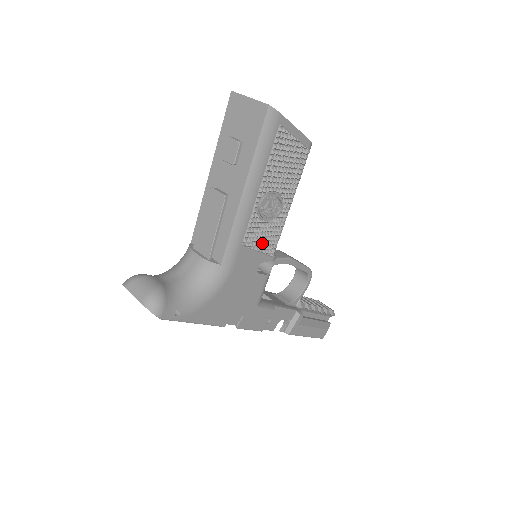
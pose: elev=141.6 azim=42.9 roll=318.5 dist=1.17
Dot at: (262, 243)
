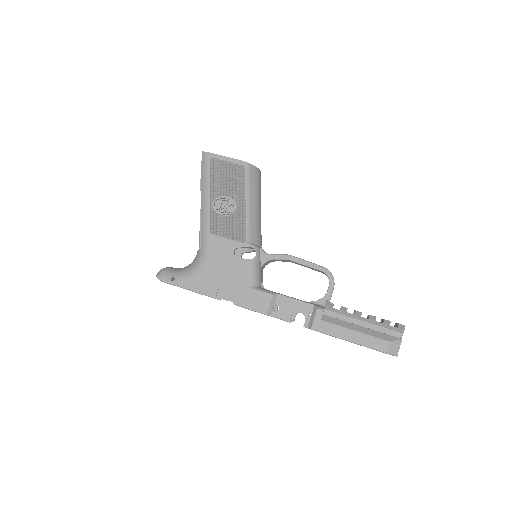
Dot at: (228, 232)
